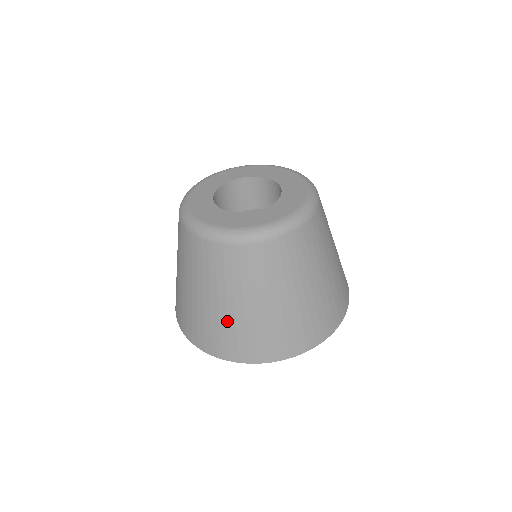
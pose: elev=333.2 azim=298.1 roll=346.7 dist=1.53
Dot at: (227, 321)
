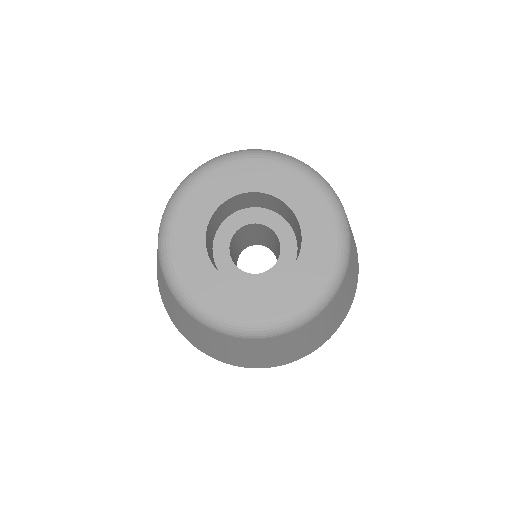
Dot at: (270, 359)
